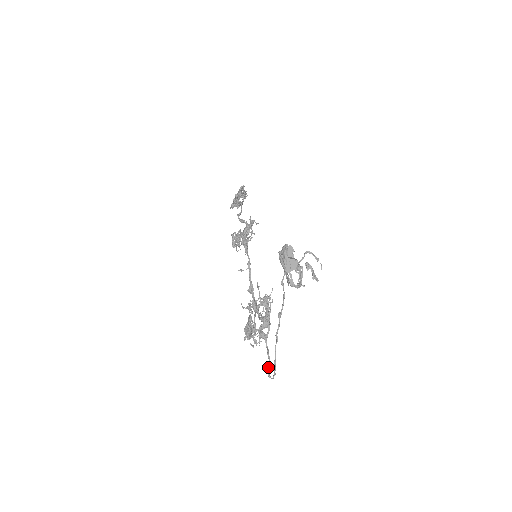
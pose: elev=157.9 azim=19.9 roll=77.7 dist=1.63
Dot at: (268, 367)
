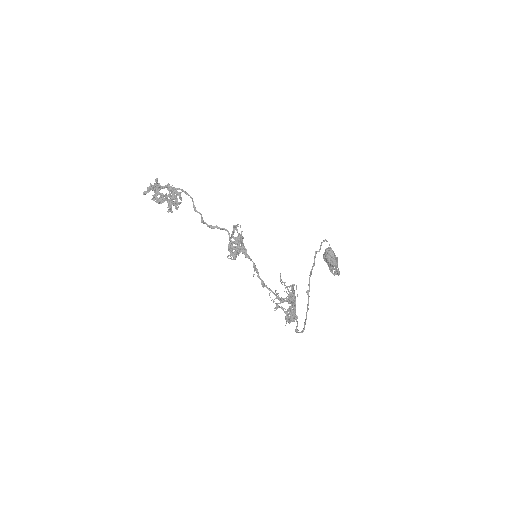
Dot at: occluded
